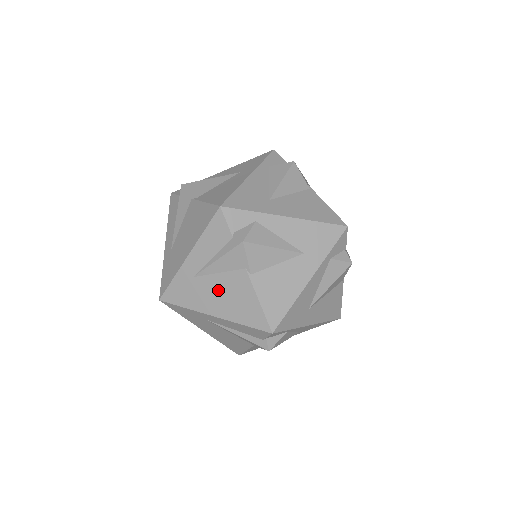
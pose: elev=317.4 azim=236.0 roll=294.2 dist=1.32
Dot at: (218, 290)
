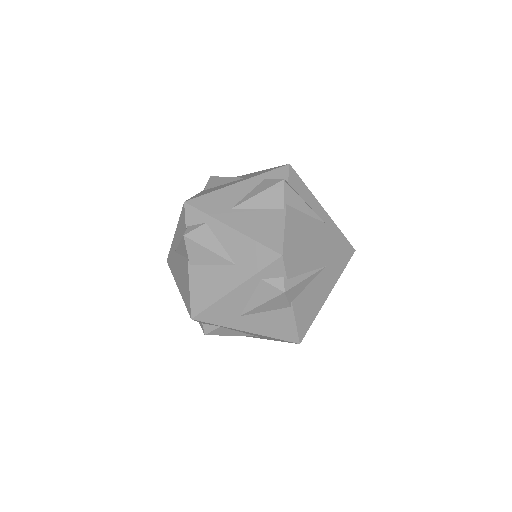
Dot at: occluded
